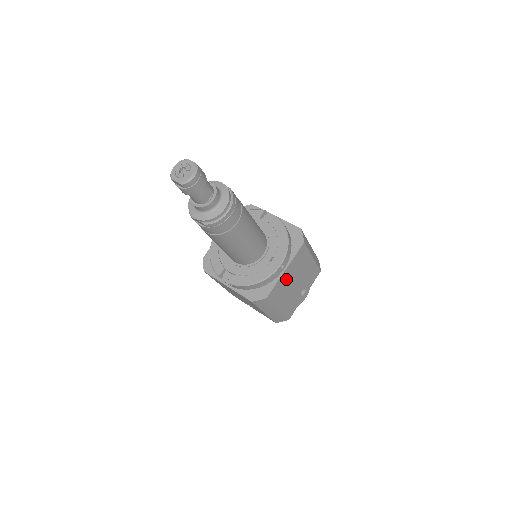
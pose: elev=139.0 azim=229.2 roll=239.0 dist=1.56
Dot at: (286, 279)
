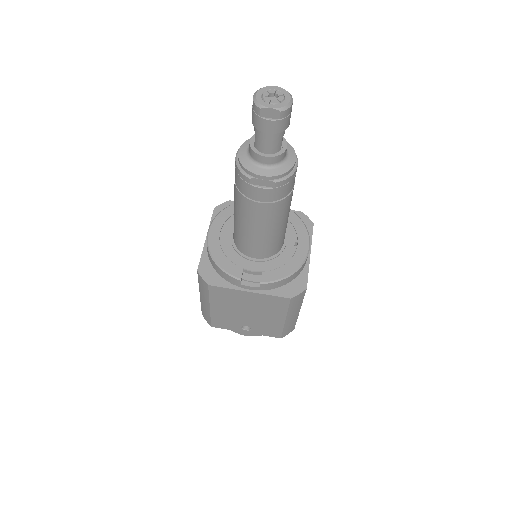
Dot at: occluded
